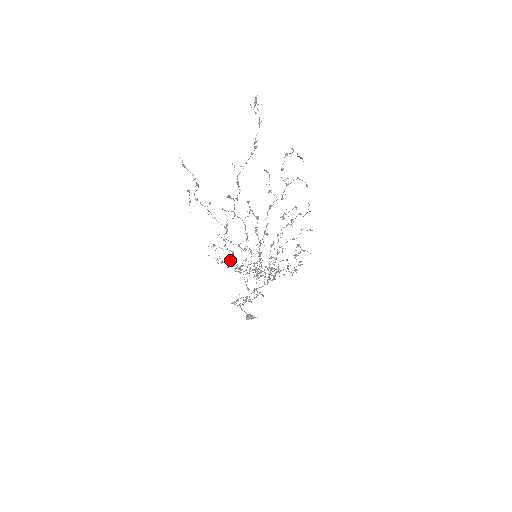
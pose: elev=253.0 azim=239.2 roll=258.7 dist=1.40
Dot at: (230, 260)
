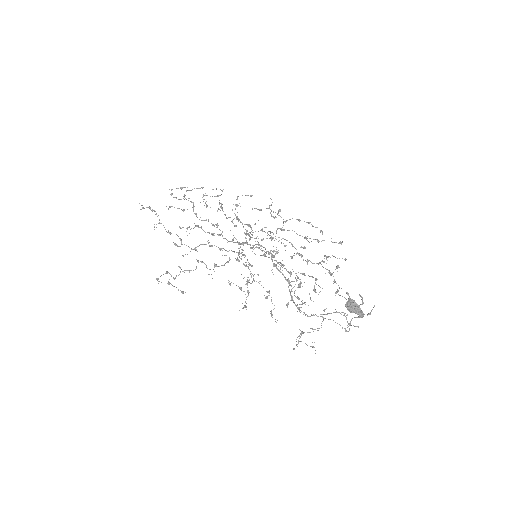
Dot at: (266, 297)
